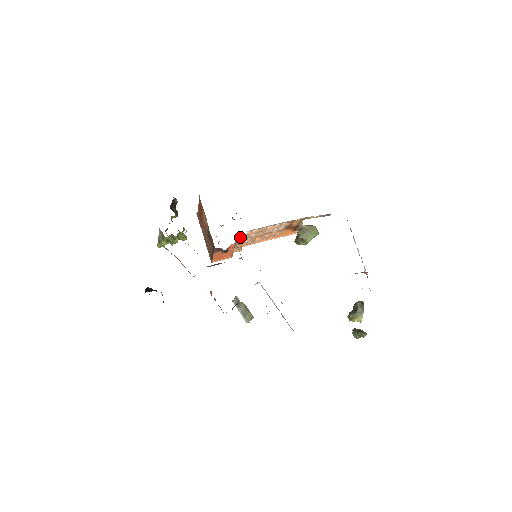
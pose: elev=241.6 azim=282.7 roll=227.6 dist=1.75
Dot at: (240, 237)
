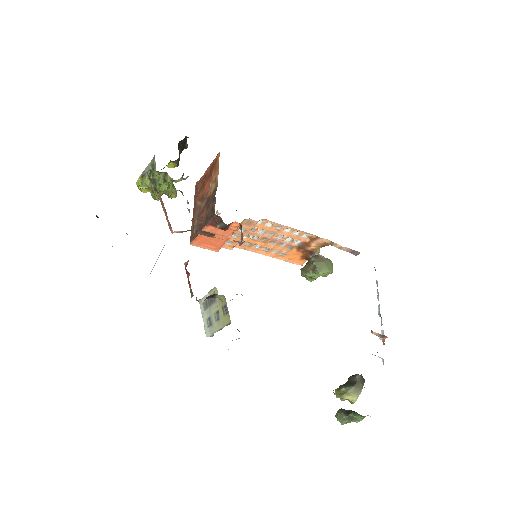
Dot at: (249, 221)
